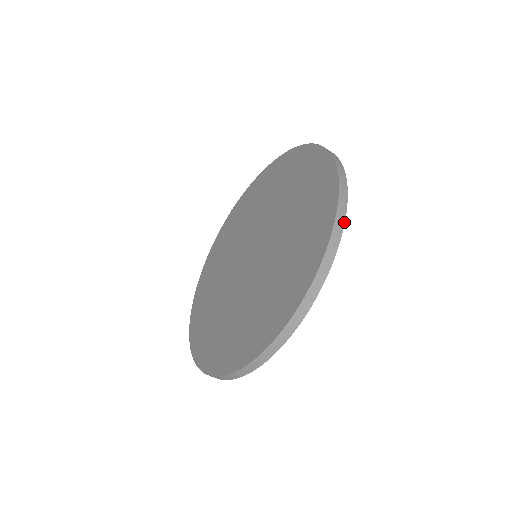
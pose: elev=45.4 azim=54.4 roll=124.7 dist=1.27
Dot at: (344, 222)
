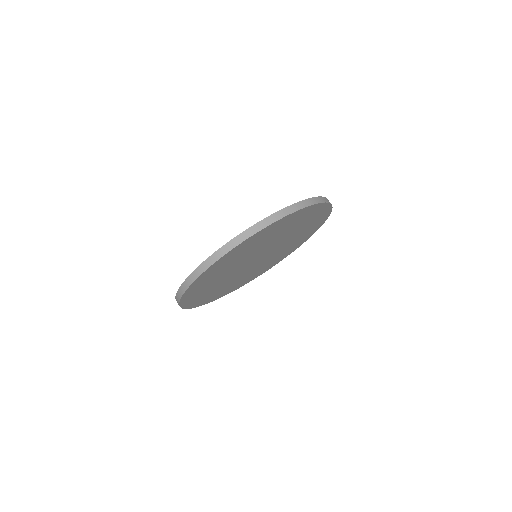
Dot at: (290, 213)
